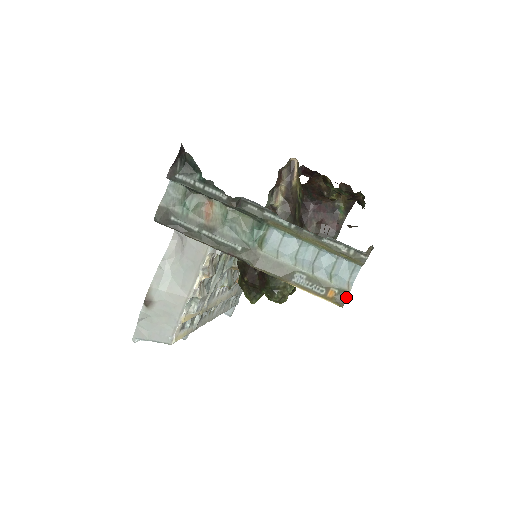
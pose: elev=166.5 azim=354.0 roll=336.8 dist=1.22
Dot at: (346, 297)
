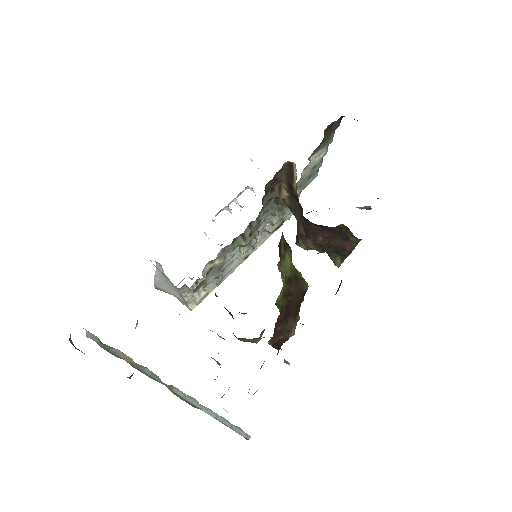
Dot at: (247, 439)
